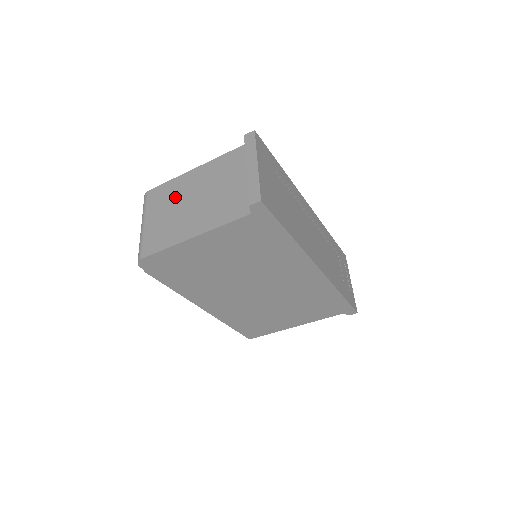
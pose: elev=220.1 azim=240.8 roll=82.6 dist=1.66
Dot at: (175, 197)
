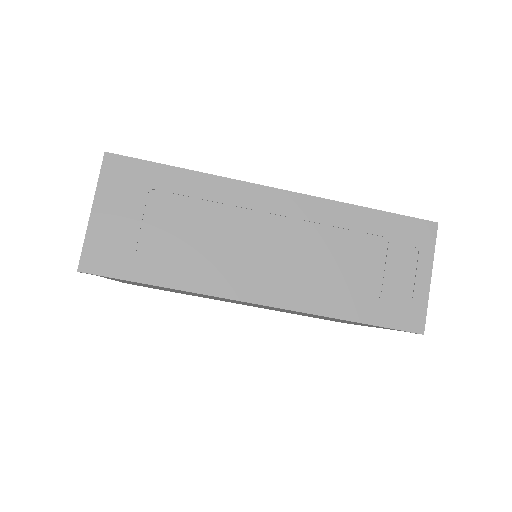
Dot at: occluded
